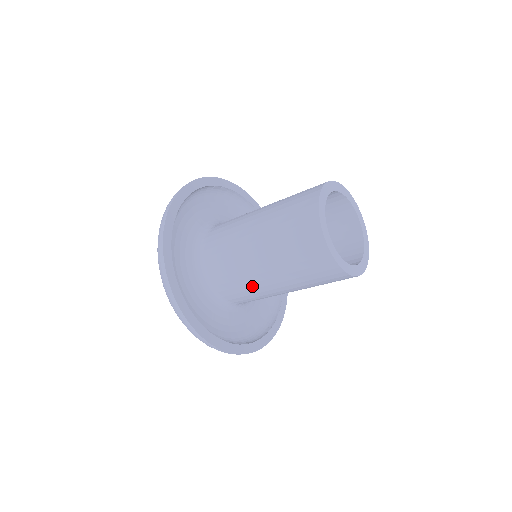
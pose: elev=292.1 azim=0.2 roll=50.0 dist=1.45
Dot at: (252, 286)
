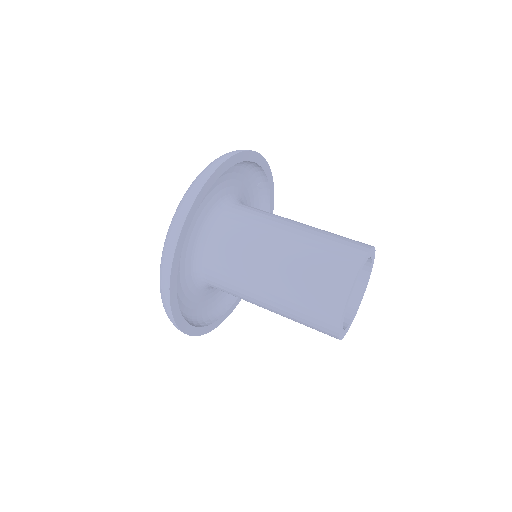
Dot at: (244, 296)
